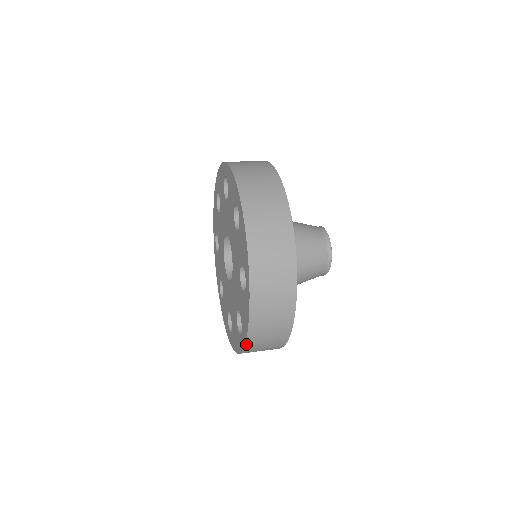
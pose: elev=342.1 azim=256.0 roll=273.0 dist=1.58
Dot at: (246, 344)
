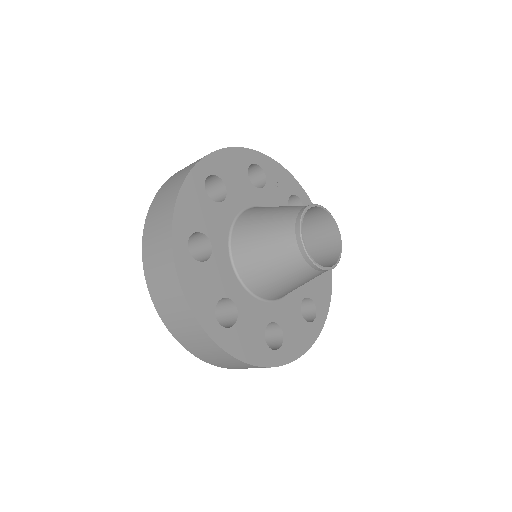
Dot at: (143, 244)
